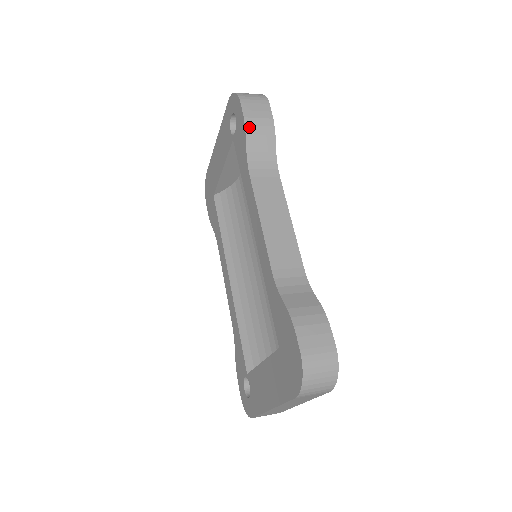
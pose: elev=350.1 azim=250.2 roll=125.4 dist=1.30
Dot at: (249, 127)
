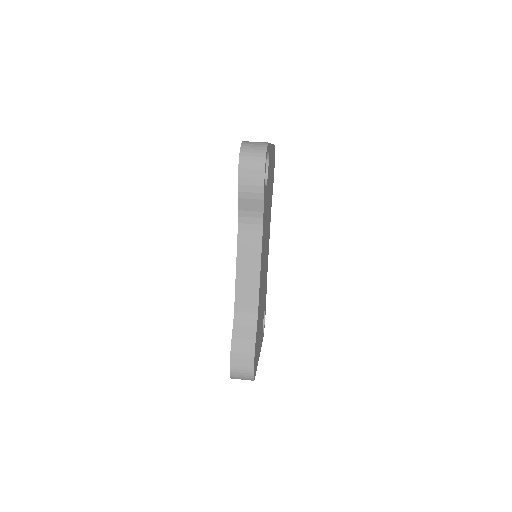
Dot at: (241, 193)
